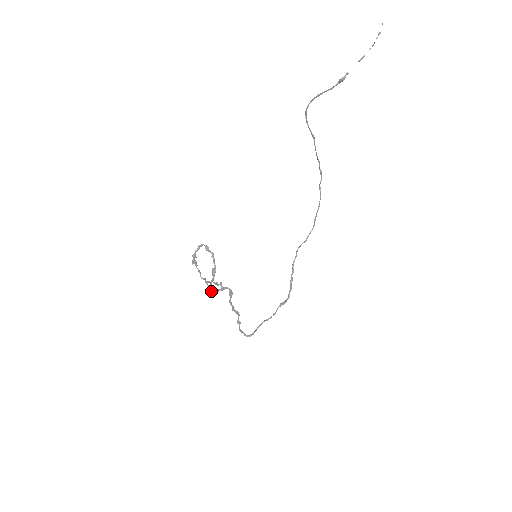
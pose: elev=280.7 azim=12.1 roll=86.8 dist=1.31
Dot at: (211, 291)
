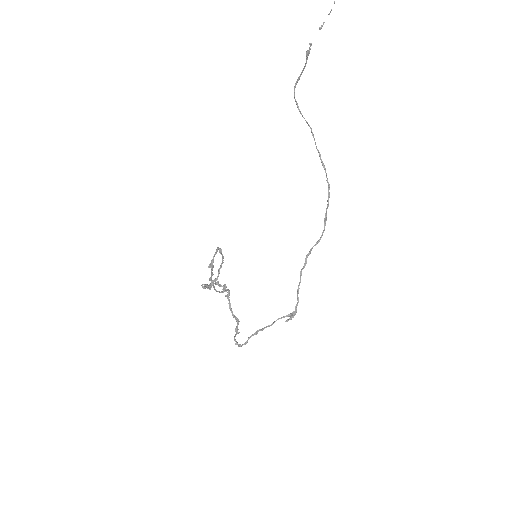
Dot at: (206, 286)
